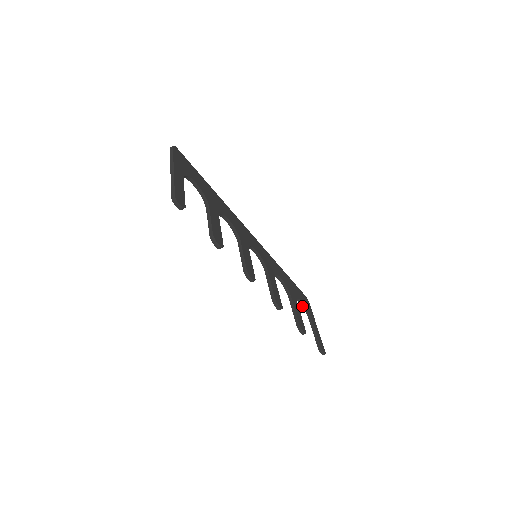
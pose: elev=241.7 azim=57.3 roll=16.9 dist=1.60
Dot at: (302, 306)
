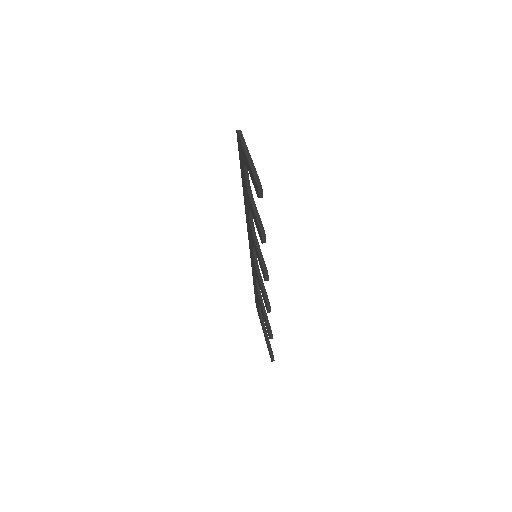
Dot at: (259, 312)
